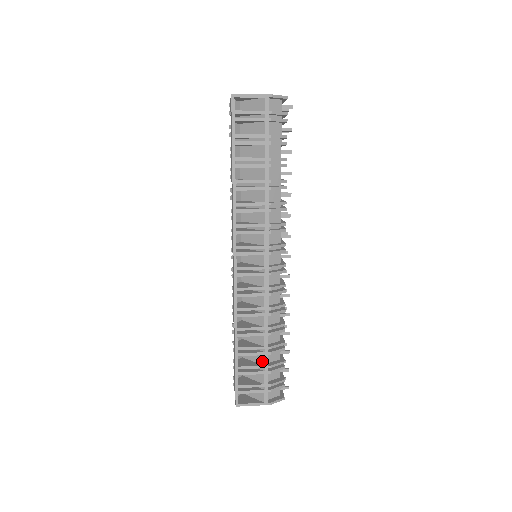
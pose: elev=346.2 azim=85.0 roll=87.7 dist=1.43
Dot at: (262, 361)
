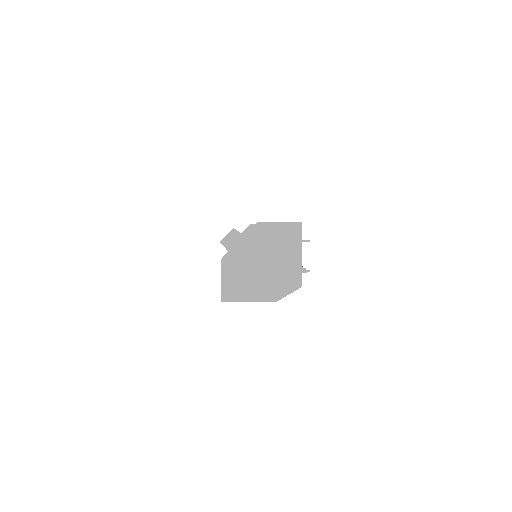
Dot at: occluded
